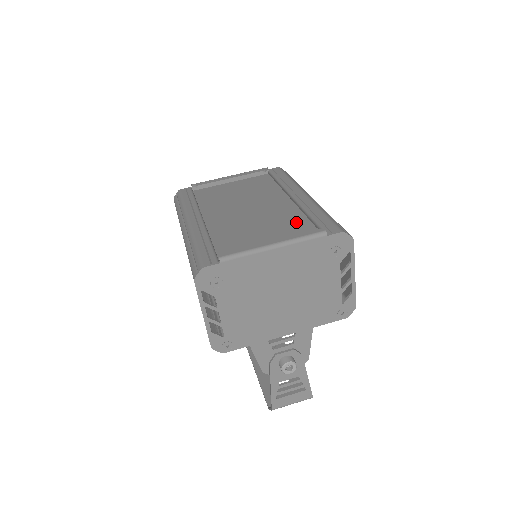
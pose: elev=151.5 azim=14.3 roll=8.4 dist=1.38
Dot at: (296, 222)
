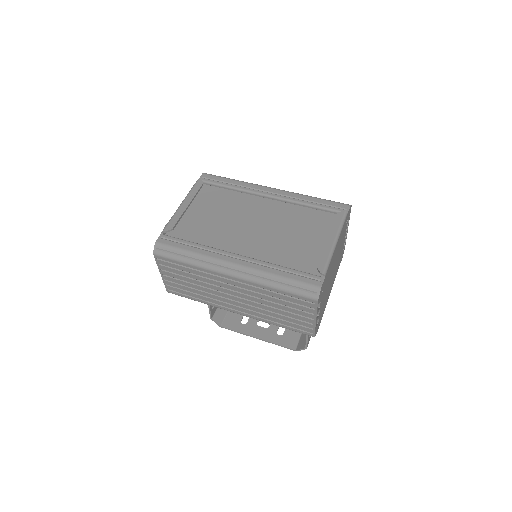
Dot at: (305, 215)
